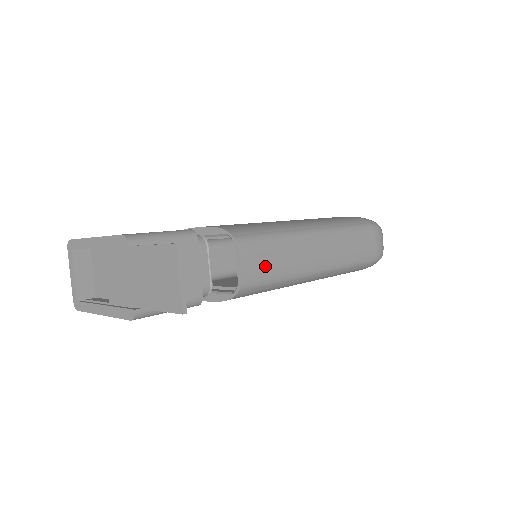
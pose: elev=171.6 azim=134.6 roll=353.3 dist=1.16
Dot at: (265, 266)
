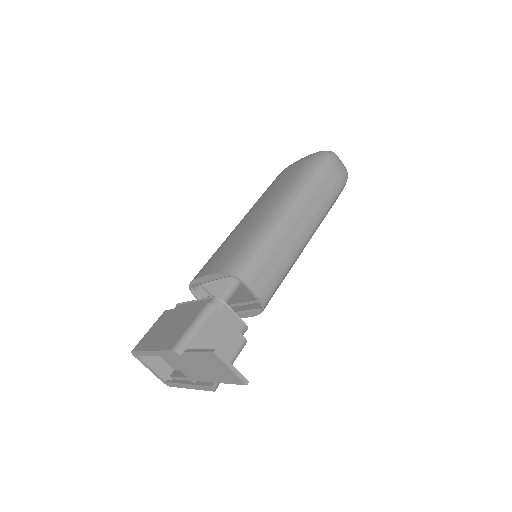
Dot at: (270, 275)
